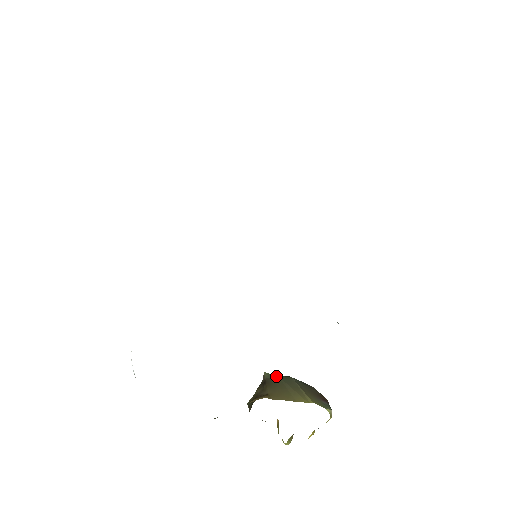
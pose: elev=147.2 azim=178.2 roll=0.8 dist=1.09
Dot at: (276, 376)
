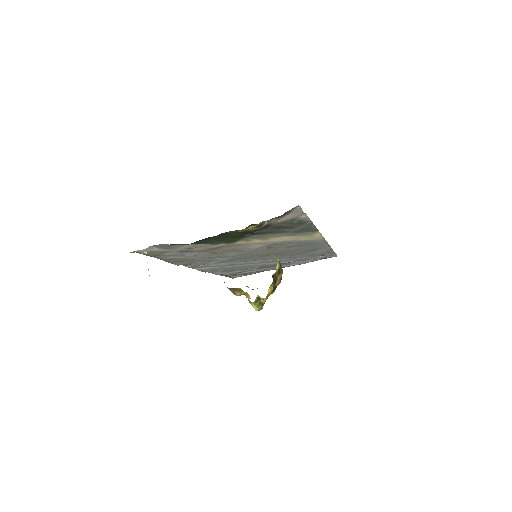
Dot at: occluded
